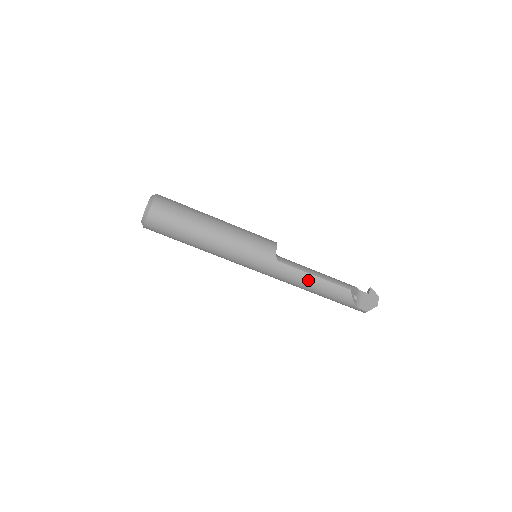
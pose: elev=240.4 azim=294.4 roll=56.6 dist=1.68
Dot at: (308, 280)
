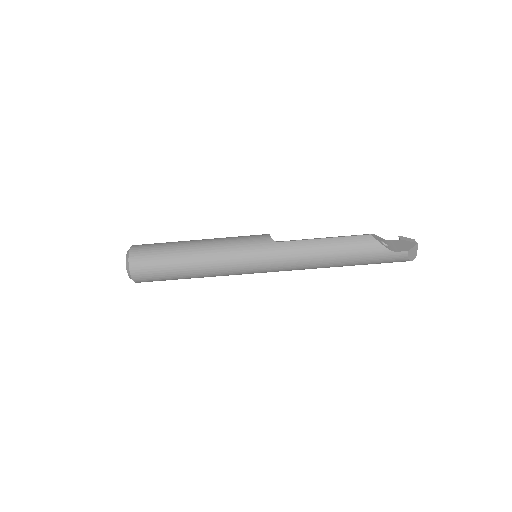
Dot at: (319, 246)
